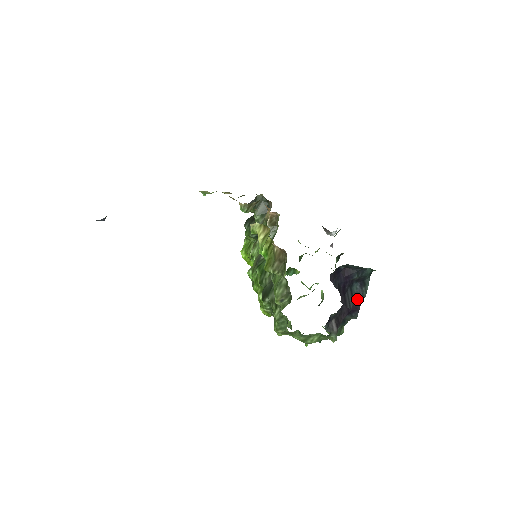
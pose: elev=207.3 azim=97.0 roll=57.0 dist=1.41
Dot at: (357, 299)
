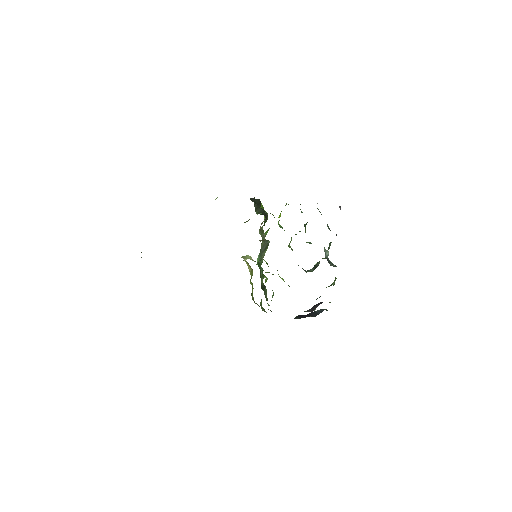
Dot at: (321, 312)
